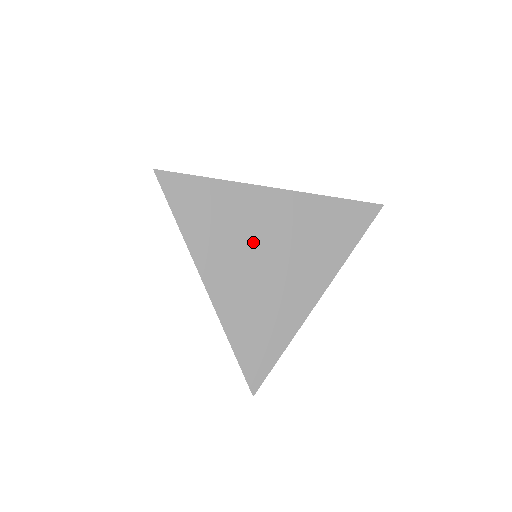
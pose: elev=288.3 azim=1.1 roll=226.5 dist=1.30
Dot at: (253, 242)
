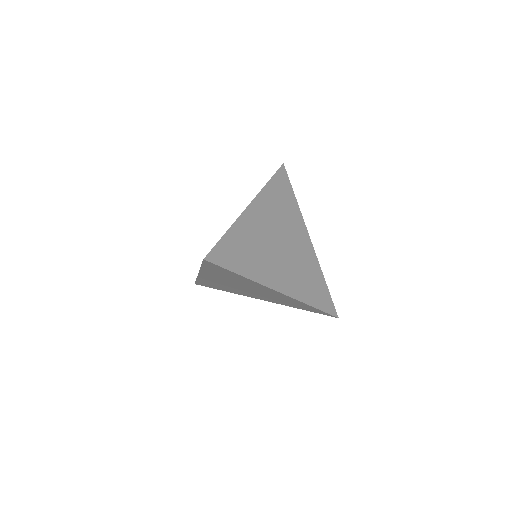
Dot at: (270, 245)
